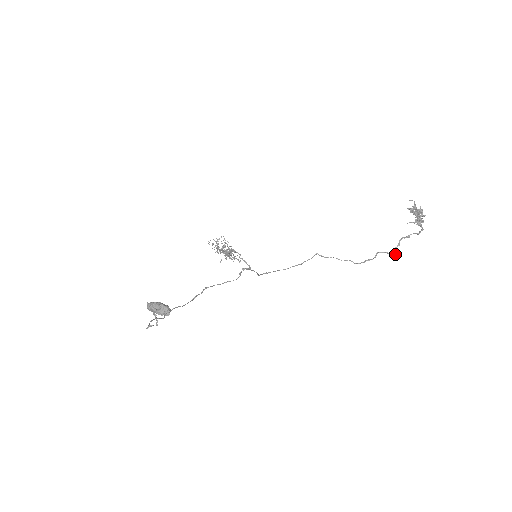
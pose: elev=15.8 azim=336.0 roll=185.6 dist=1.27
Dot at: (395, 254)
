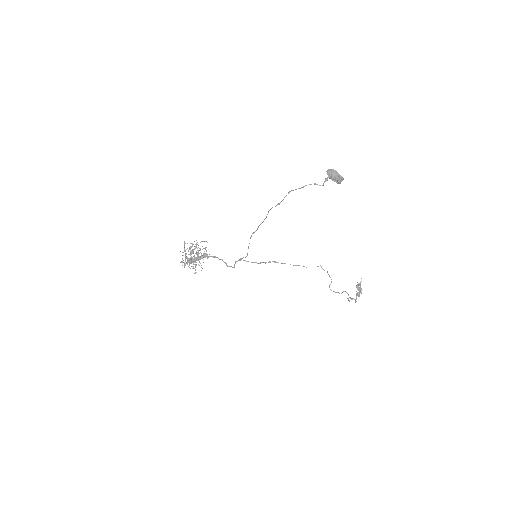
Dot at: occluded
